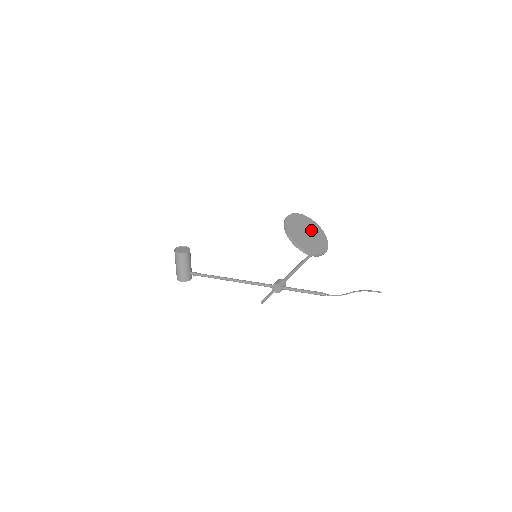
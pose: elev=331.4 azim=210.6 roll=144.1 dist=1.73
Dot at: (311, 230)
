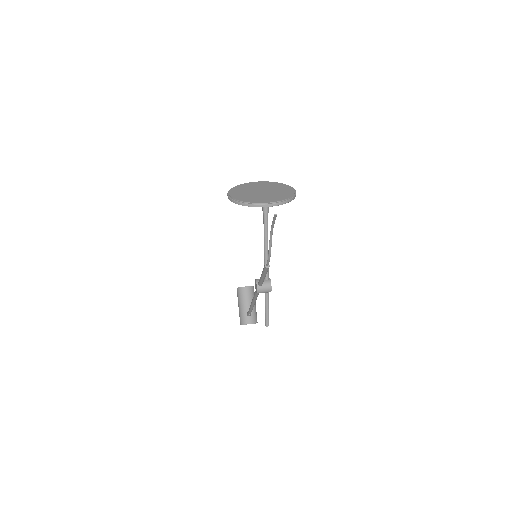
Dot at: (273, 191)
